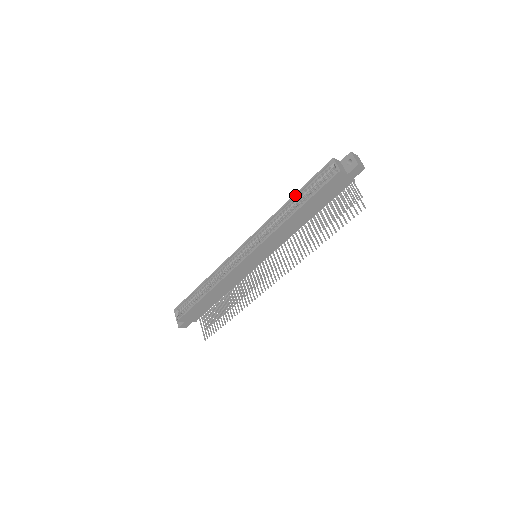
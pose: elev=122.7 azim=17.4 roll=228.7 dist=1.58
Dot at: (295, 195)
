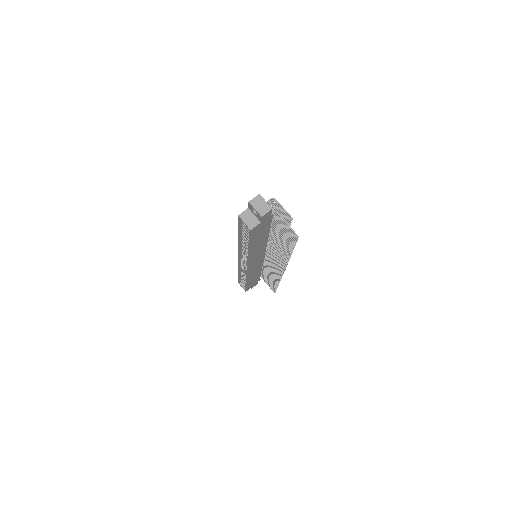
Dot at: (239, 236)
